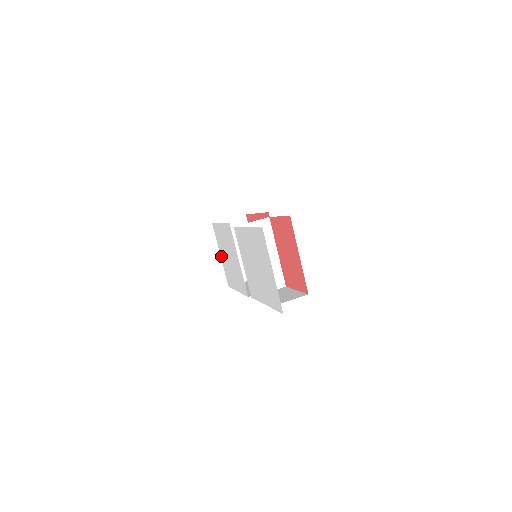
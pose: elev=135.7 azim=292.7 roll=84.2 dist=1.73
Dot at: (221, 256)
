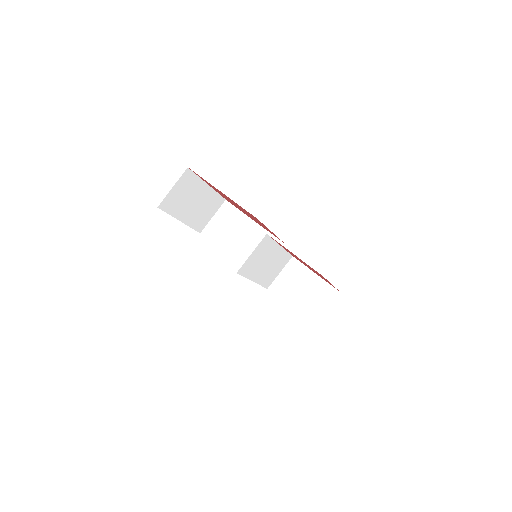
Dot at: occluded
